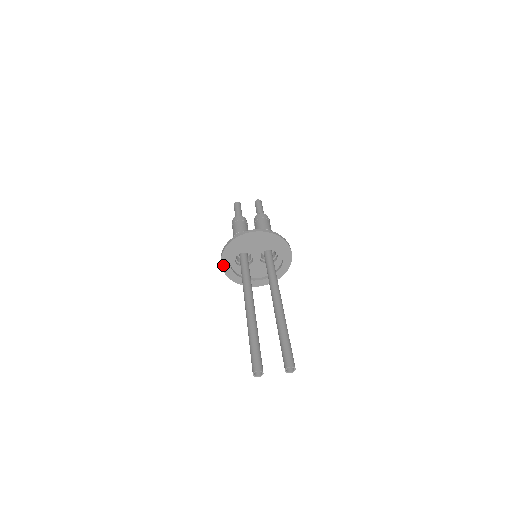
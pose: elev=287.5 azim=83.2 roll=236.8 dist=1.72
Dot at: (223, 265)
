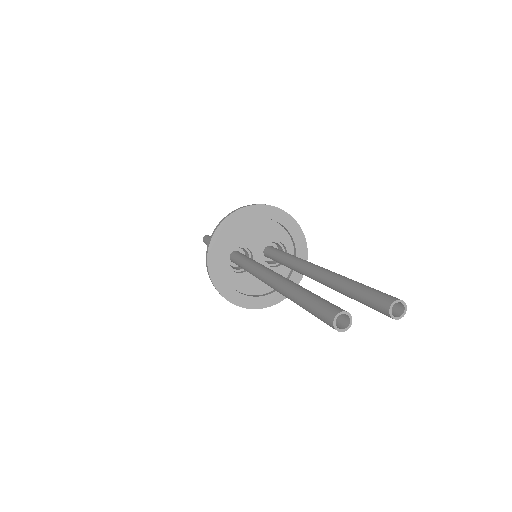
Dot at: (210, 267)
